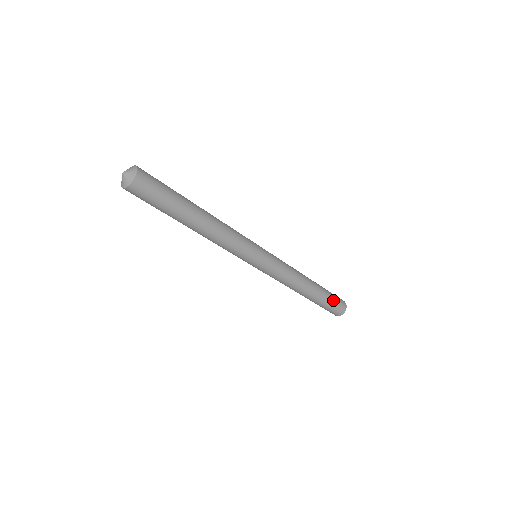
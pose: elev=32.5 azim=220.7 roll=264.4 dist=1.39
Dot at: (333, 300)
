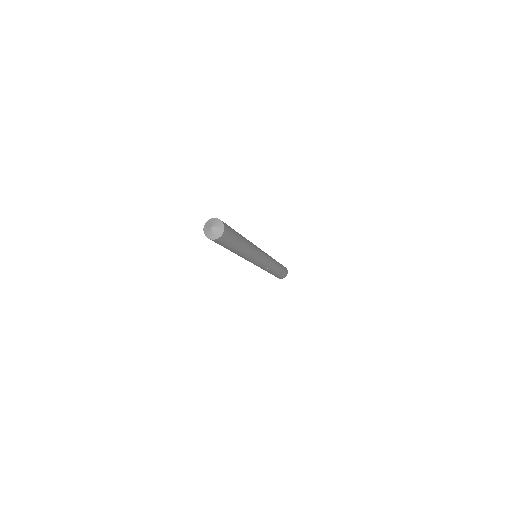
Dot at: (284, 268)
